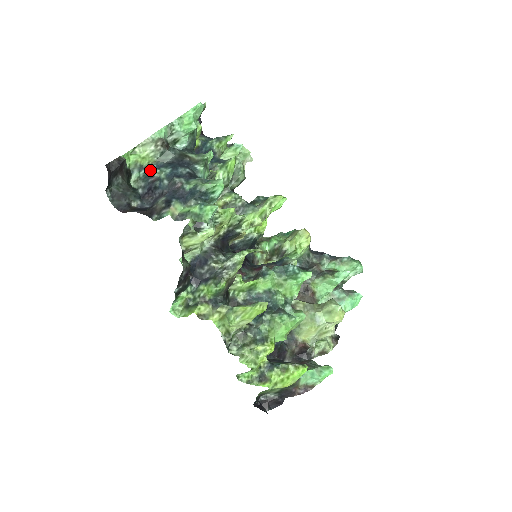
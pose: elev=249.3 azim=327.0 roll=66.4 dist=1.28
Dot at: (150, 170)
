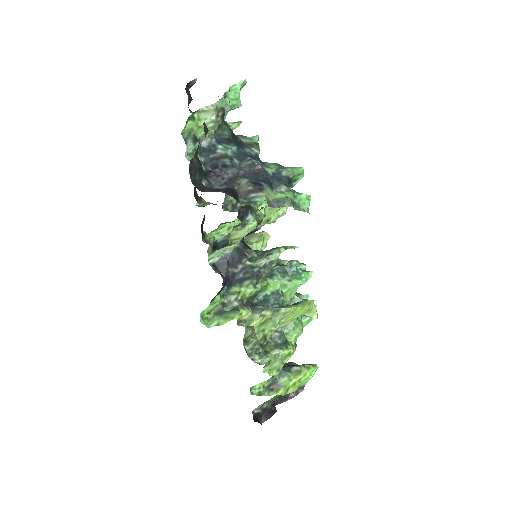
Dot at: (207, 144)
